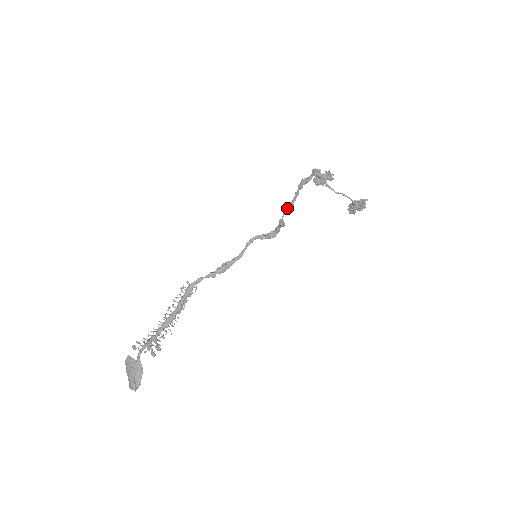
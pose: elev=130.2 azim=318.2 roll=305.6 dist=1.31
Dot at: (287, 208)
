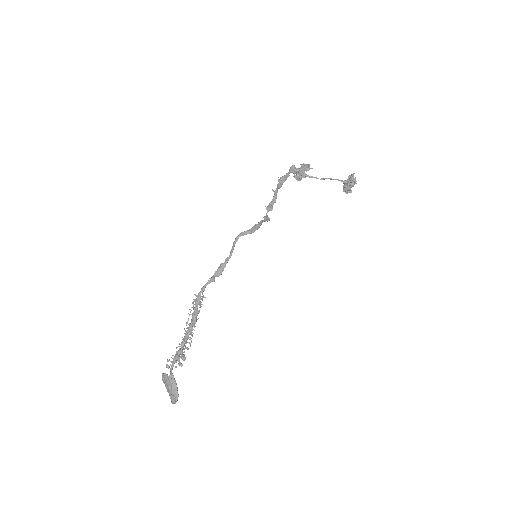
Dot at: (269, 205)
